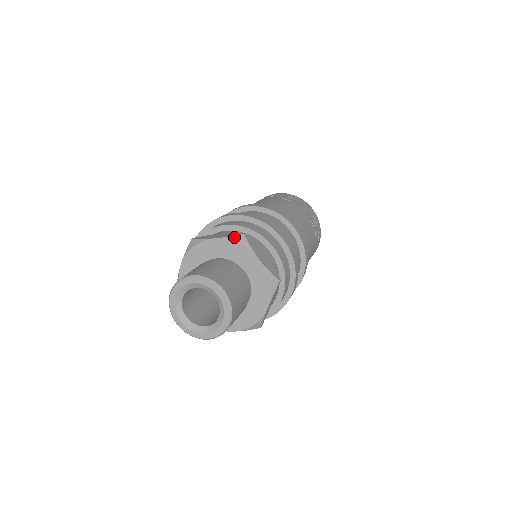
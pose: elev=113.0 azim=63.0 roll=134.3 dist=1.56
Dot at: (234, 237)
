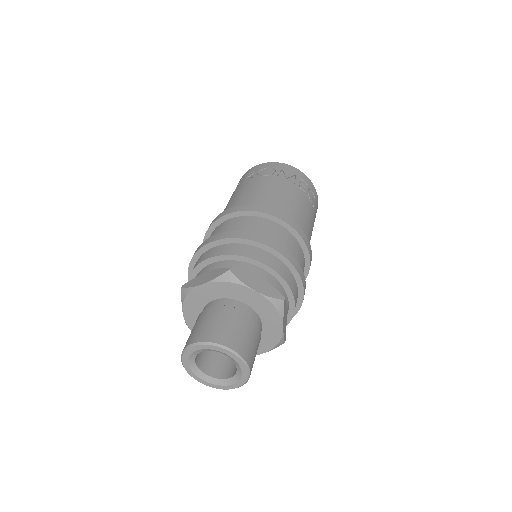
Dot at: (220, 277)
